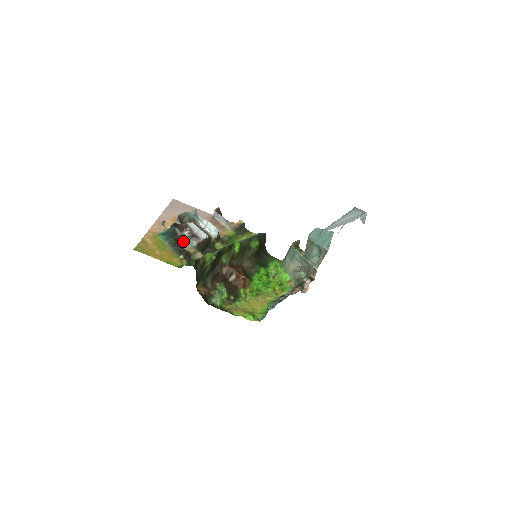
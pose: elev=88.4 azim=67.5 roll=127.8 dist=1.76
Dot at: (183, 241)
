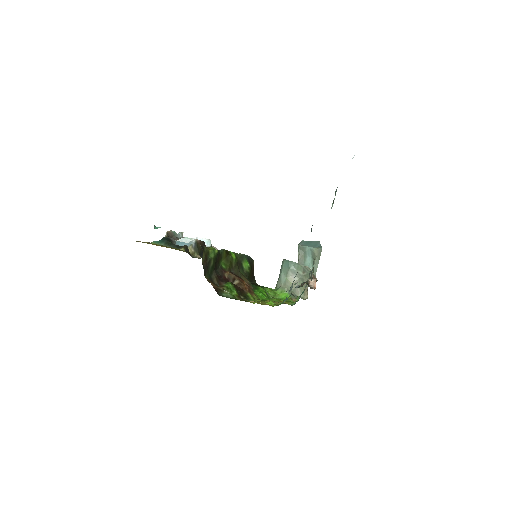
Dot at: occluded
